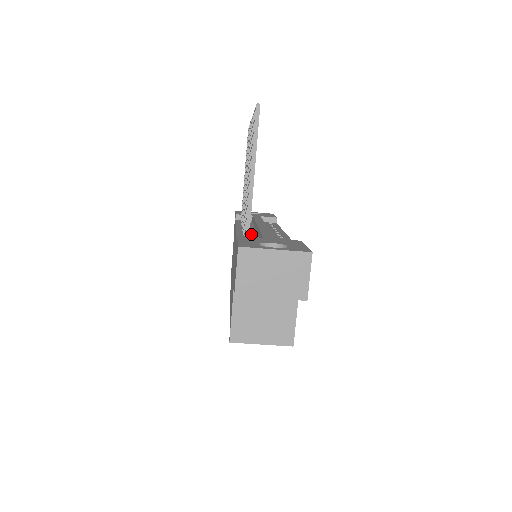
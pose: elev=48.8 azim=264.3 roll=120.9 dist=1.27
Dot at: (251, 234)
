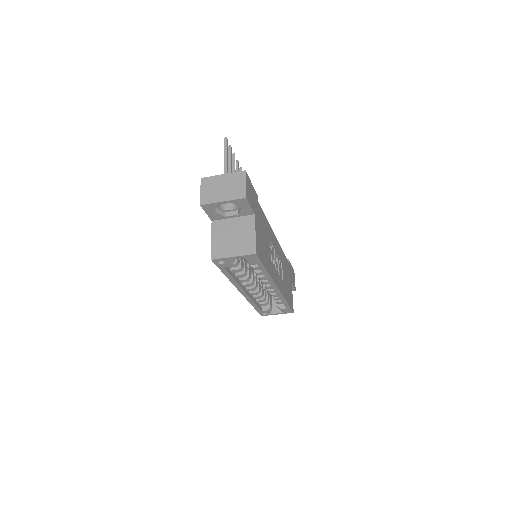
Dot at: occluded
